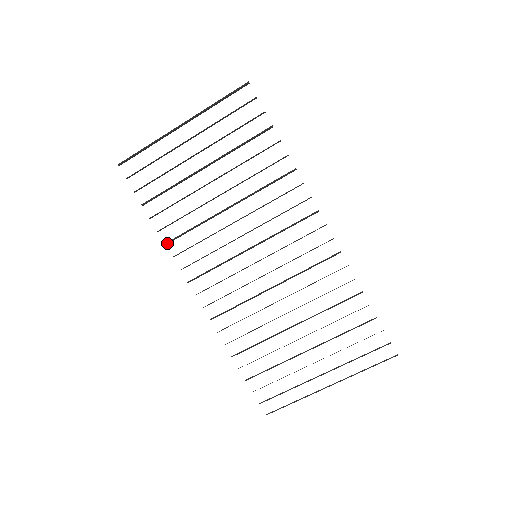
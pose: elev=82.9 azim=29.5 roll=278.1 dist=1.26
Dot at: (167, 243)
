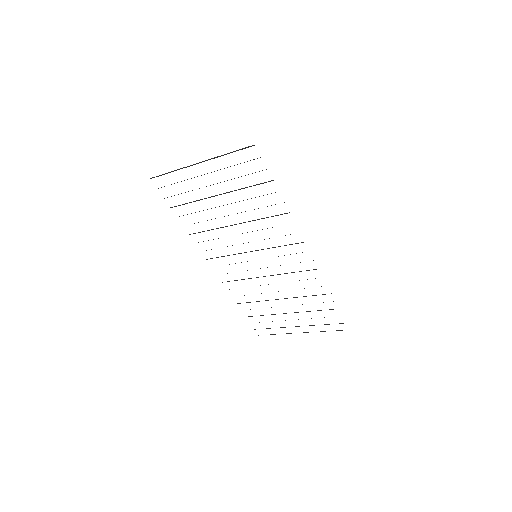
Dot at: occluded
